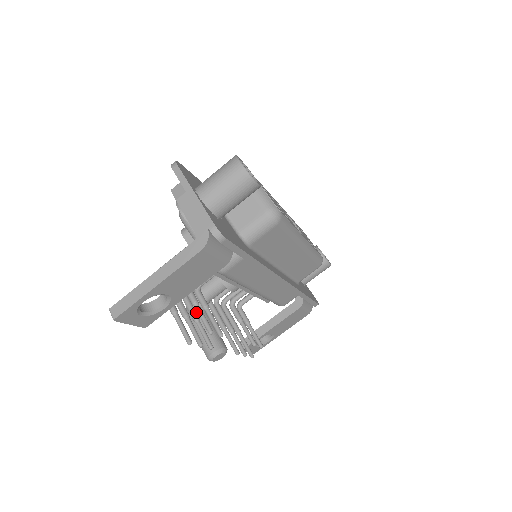
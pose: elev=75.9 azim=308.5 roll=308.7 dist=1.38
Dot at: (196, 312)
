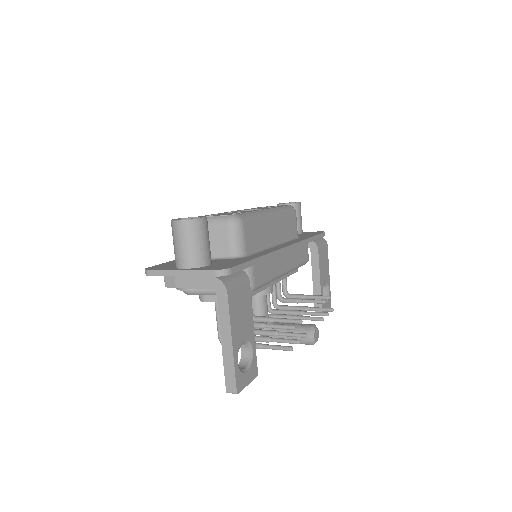
Dot at: (270, 330)
